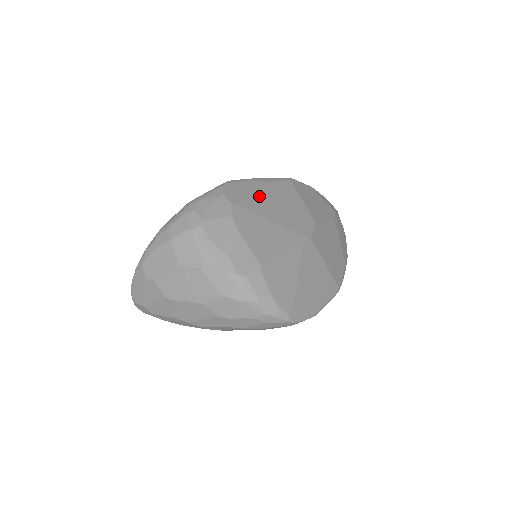
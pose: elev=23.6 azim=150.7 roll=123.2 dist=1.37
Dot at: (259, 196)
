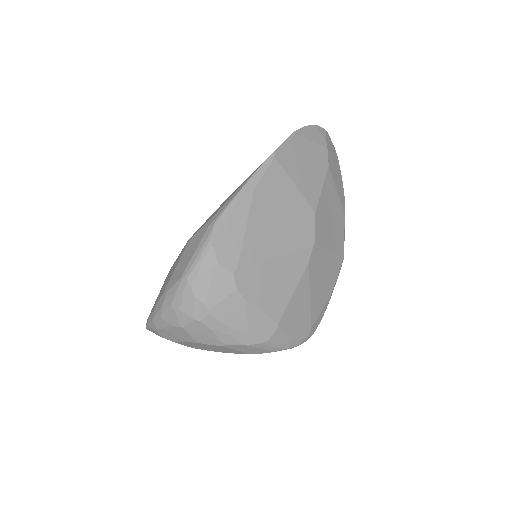
Dot at: (252, 229)
